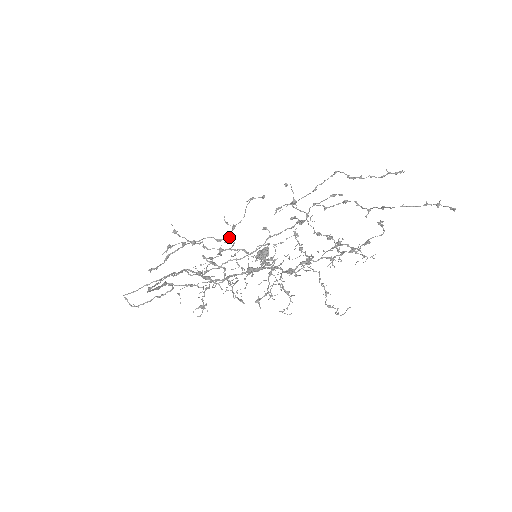
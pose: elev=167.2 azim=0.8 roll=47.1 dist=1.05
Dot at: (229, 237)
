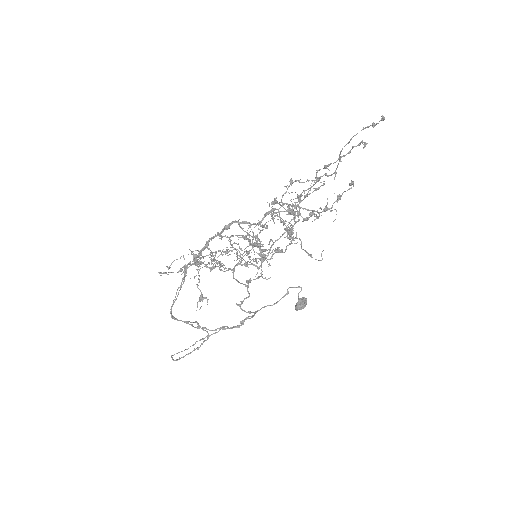
Dot at: occluded
